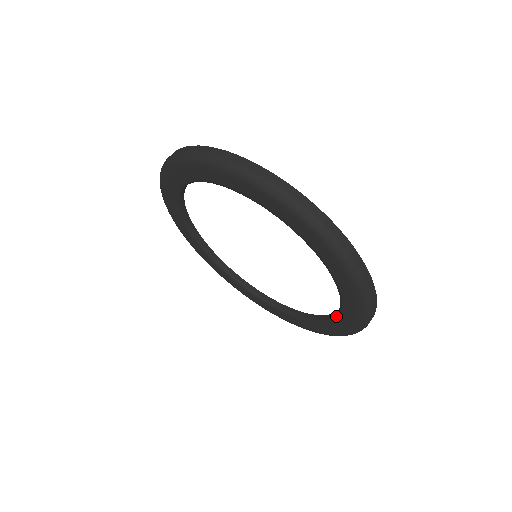
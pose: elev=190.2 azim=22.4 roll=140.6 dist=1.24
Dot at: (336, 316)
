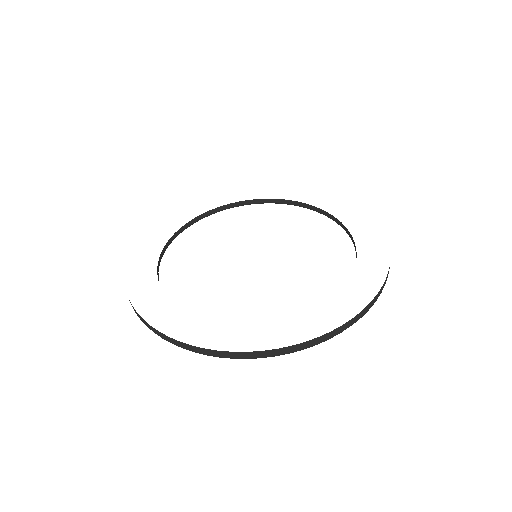
Dot at: occluded
